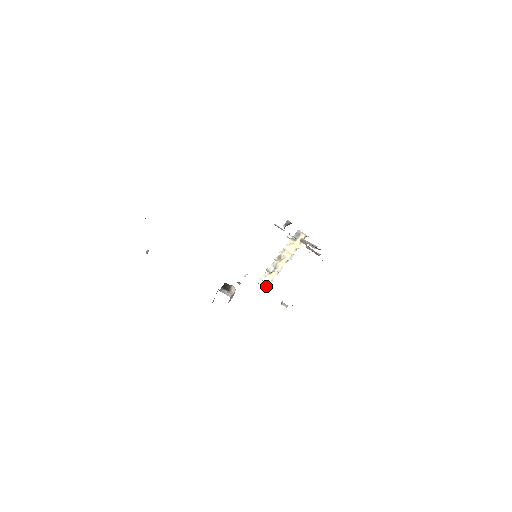
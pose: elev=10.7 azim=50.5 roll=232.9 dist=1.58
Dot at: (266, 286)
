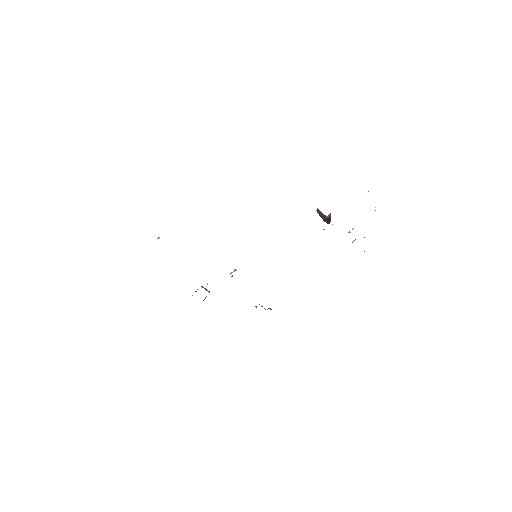
Dot at: occluded
